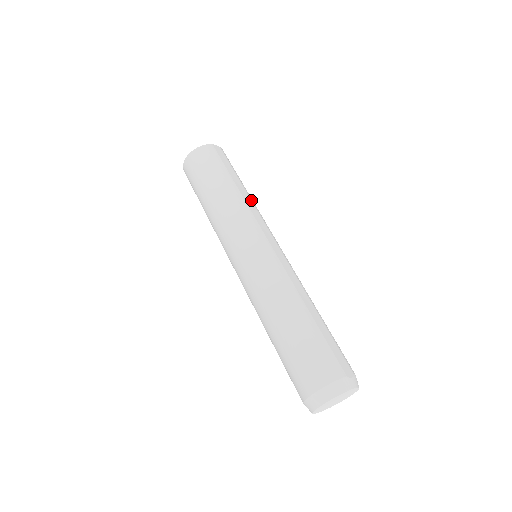
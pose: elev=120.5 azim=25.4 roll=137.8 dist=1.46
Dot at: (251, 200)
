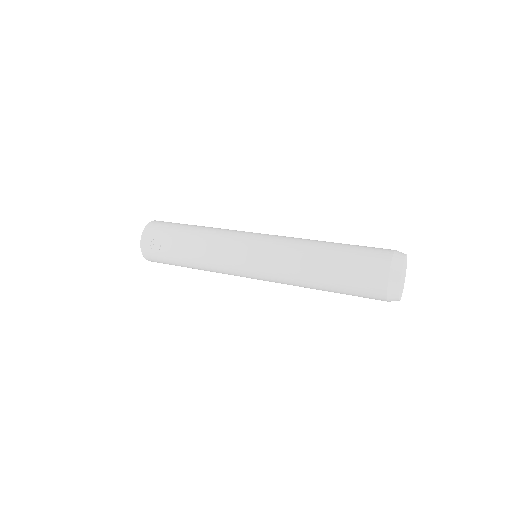
Dot at: occluded
